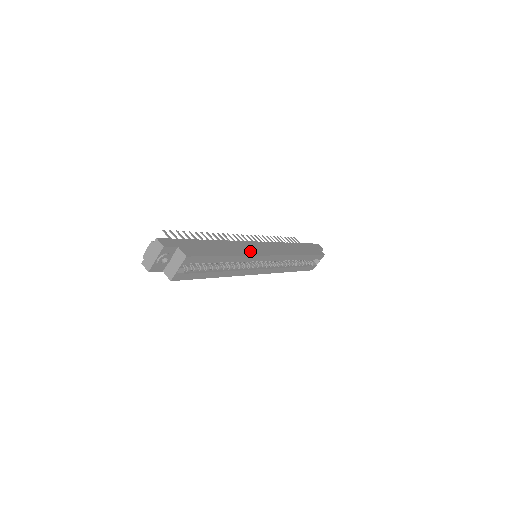
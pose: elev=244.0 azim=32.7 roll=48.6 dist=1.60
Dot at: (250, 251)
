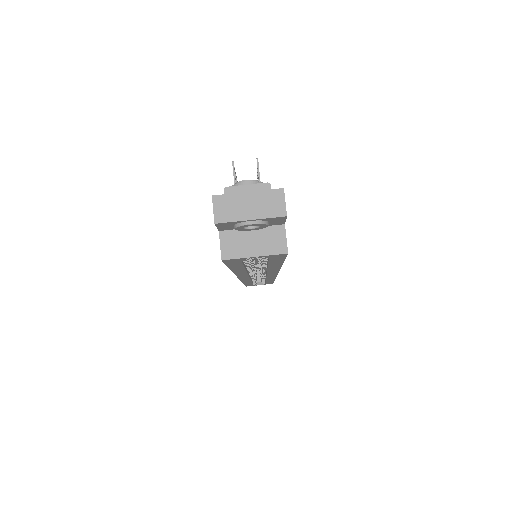
Dot at: occluded
